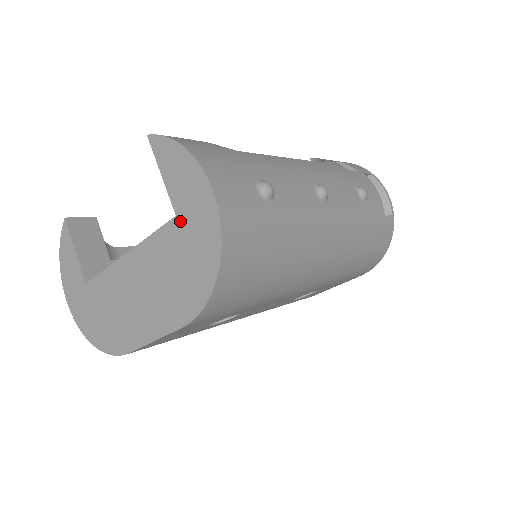
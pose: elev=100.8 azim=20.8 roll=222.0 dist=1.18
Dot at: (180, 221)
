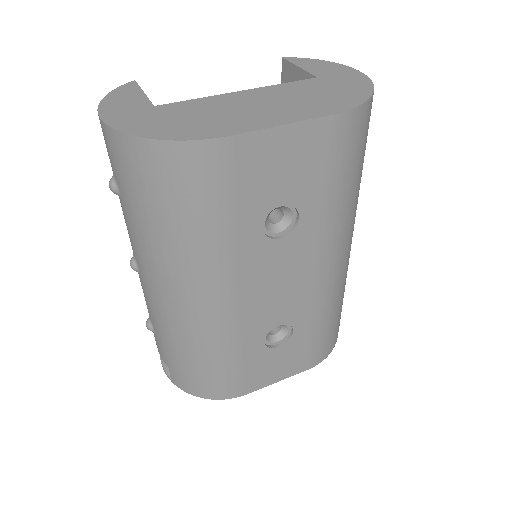
Dot at: (323, 78)
